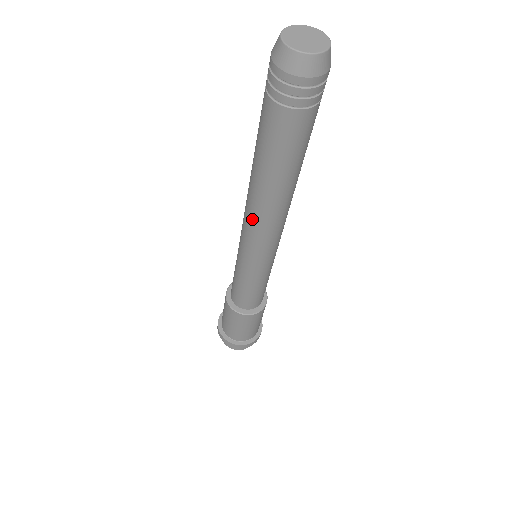
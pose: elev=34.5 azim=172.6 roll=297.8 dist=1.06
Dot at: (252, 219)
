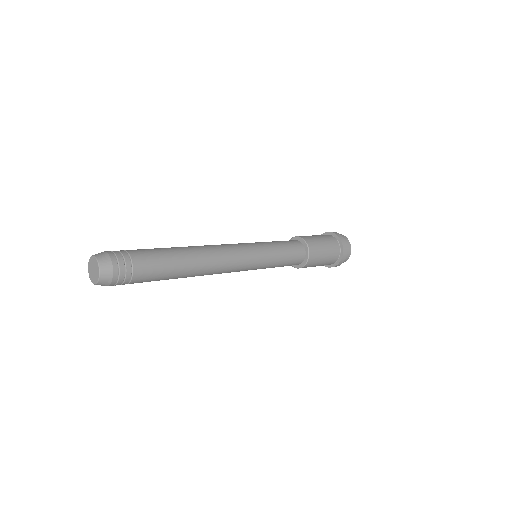
Dot at: occluded
